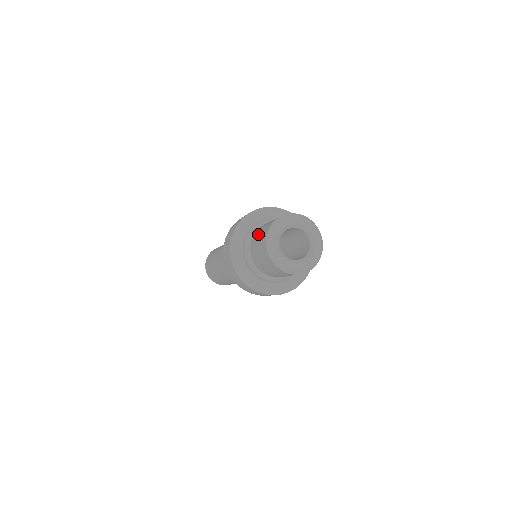
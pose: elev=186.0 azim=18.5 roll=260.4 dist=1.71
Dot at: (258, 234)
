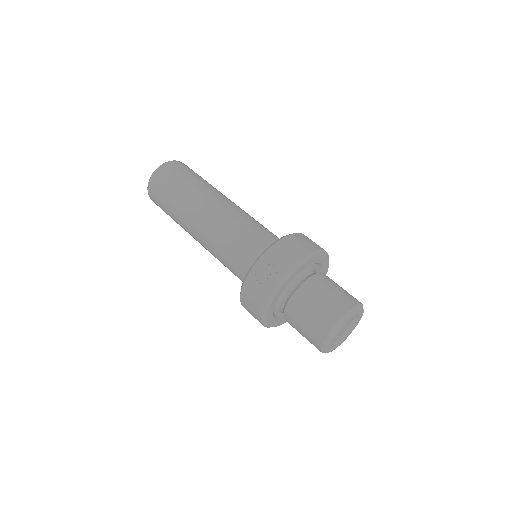
Dot at: (314, 299)
